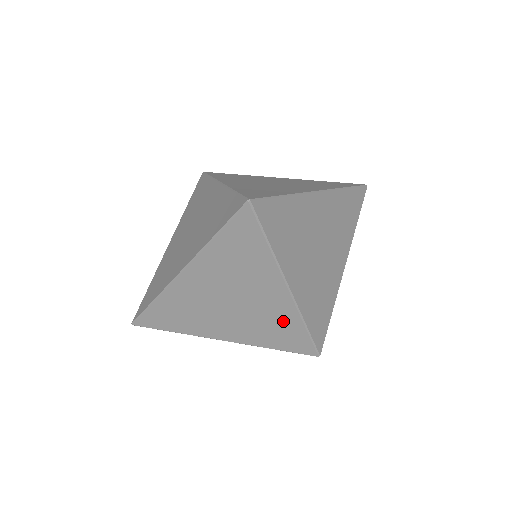
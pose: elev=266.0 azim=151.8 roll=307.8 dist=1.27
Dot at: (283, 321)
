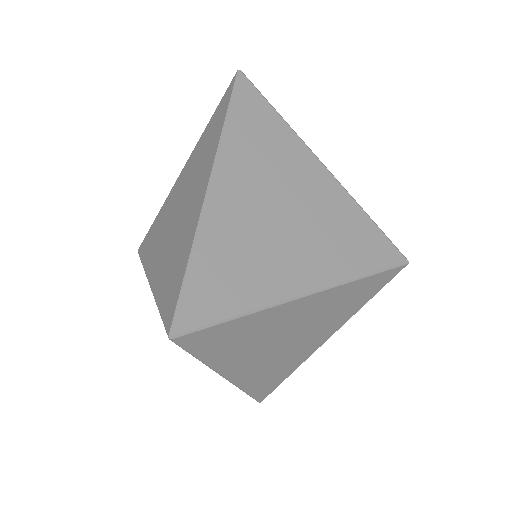
Dot at: (346, 217)
